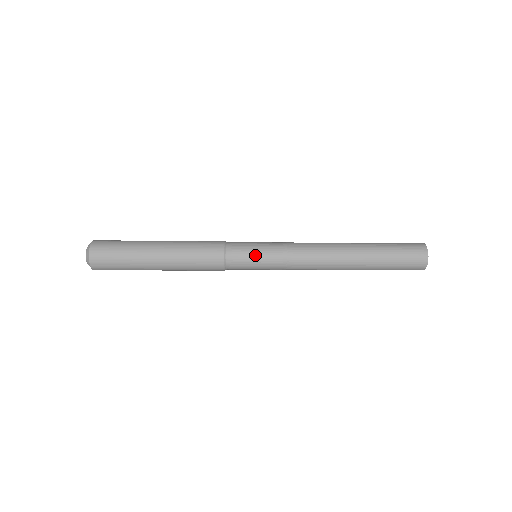
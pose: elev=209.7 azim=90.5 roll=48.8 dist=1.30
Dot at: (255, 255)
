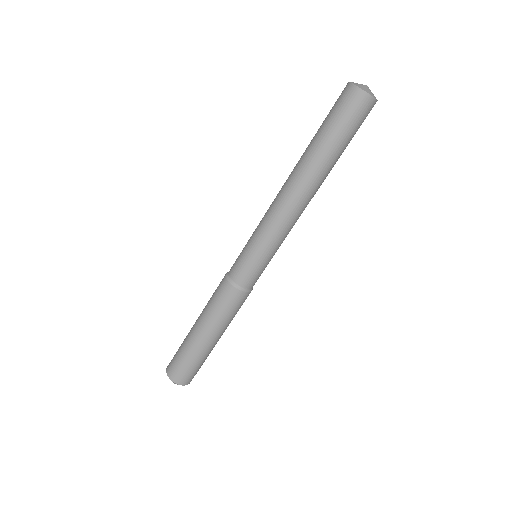
Dot at: (243, 253)
